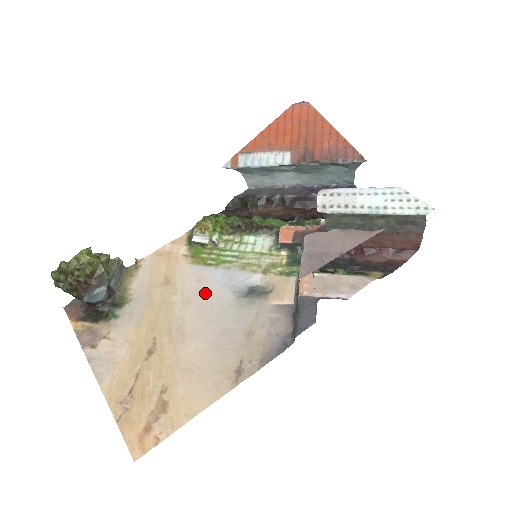
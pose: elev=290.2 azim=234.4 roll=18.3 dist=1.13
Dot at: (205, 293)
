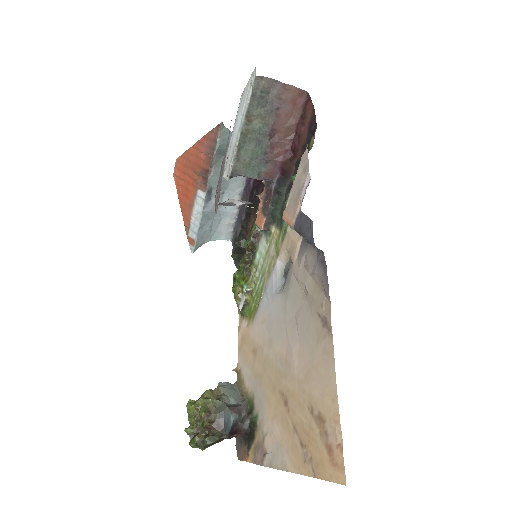
Dot at: (270, 321)
